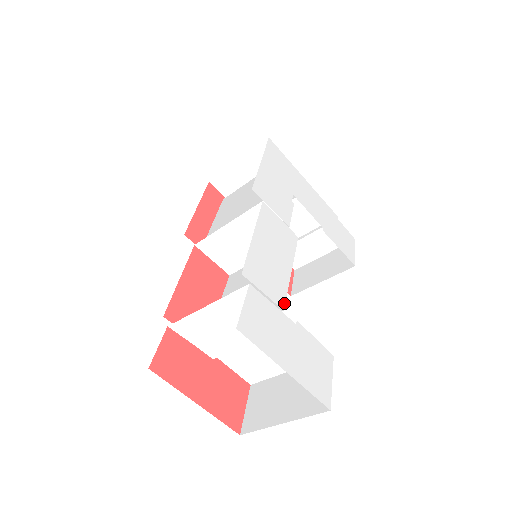
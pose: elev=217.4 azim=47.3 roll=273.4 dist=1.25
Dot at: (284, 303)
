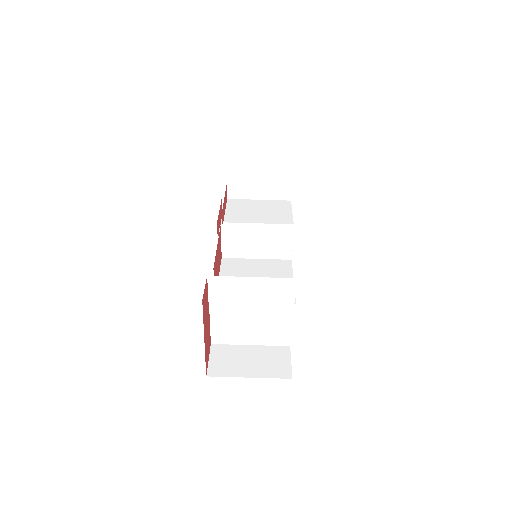
Dot at: occluded
